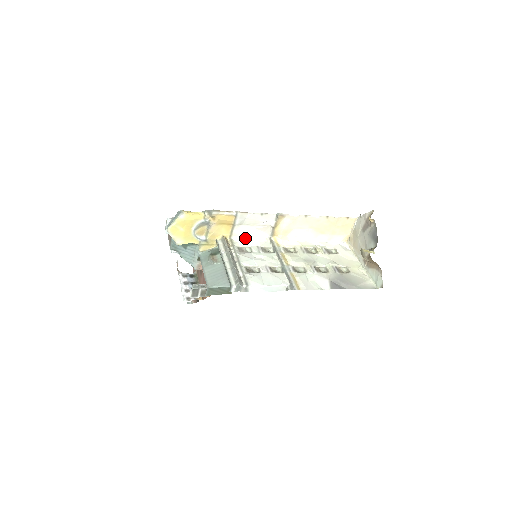
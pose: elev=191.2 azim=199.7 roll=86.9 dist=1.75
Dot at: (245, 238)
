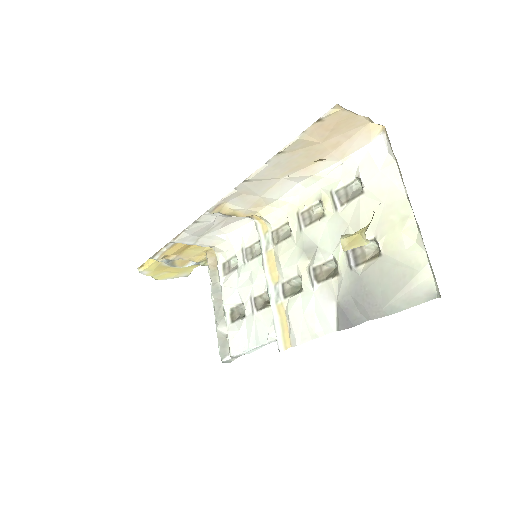
Dot at: (223, 245)
